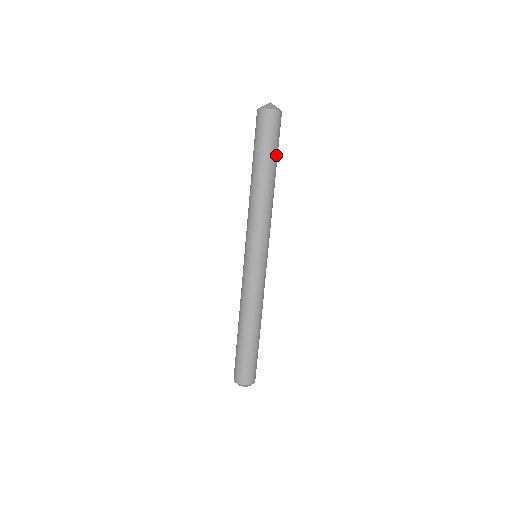
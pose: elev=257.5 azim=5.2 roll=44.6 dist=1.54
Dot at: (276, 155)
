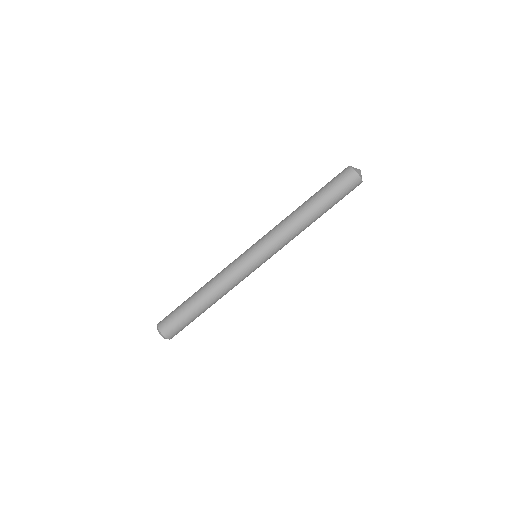
Dot at: (332, 204)
